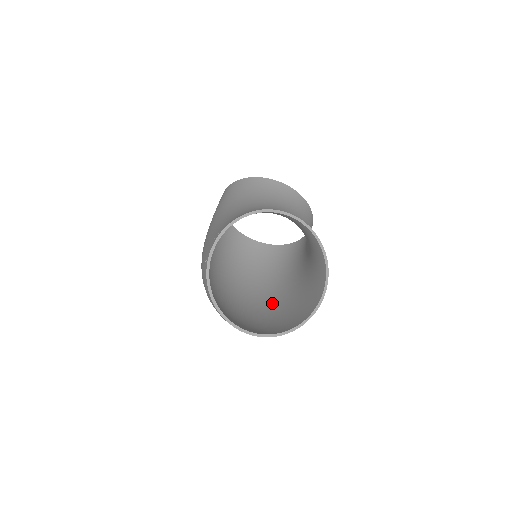
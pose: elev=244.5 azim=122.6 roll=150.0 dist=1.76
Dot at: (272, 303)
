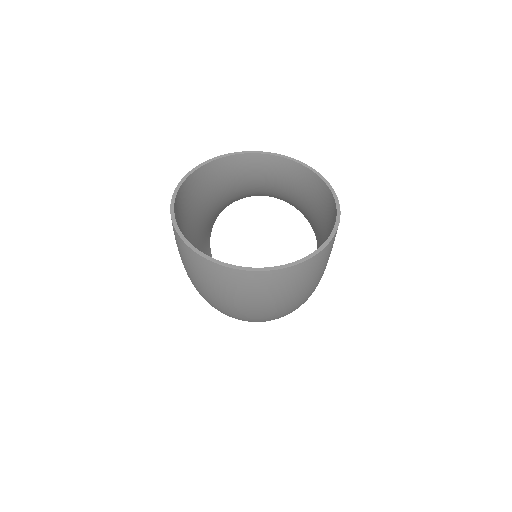
Dot at: occluded
